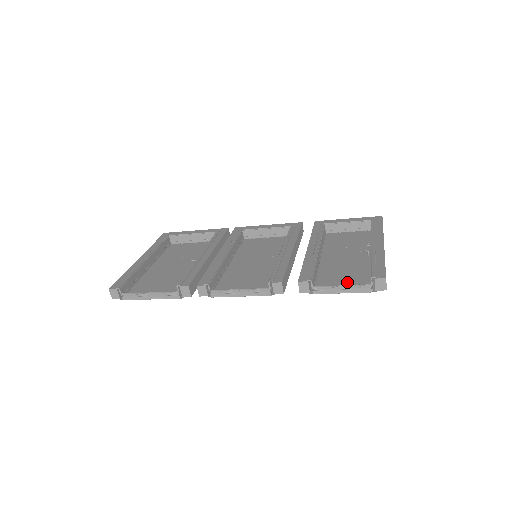
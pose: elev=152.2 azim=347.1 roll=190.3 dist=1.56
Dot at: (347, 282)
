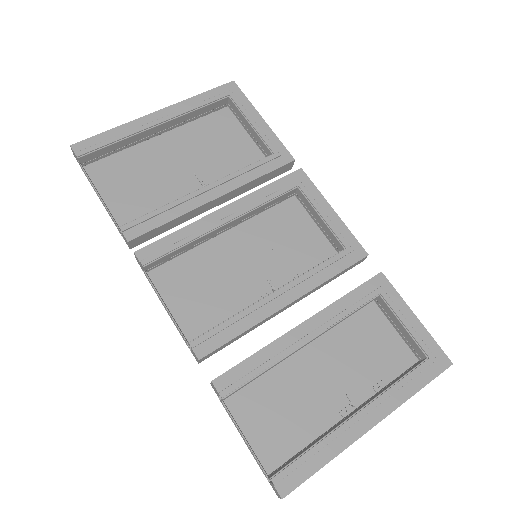
Dot at: (266, 430)
